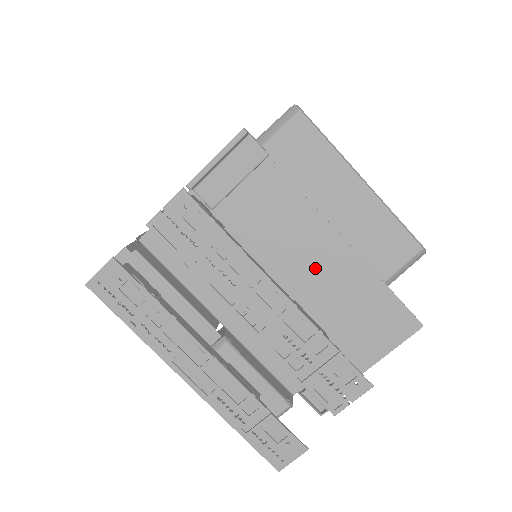
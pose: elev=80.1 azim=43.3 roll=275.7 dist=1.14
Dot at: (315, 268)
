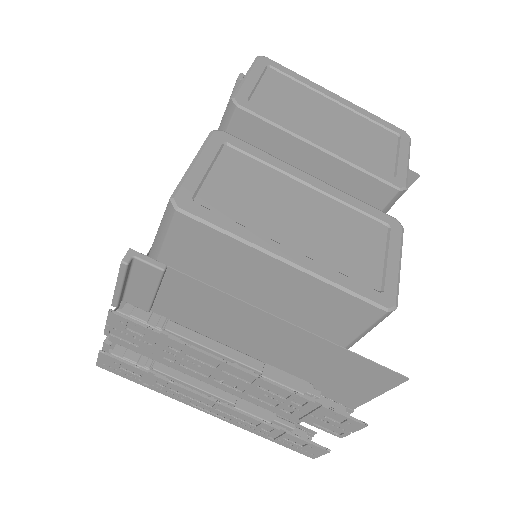
Dot at: (271, 342)
